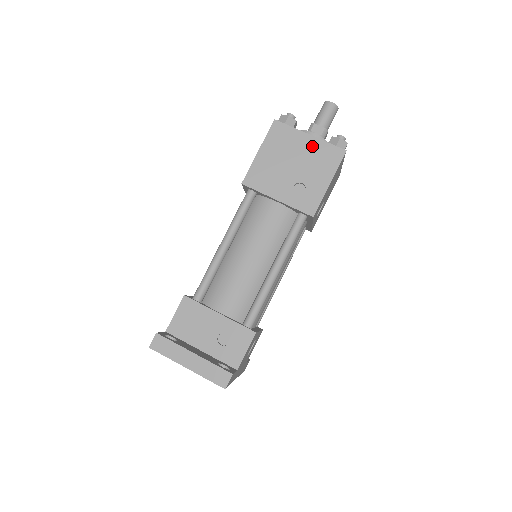
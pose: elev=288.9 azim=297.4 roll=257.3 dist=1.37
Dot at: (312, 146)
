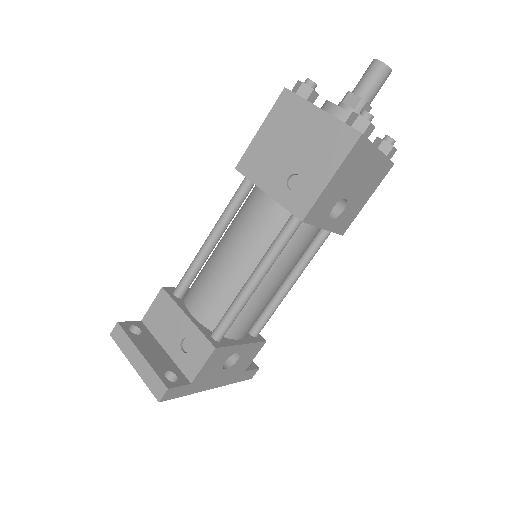
Dot at: (320, 125)
